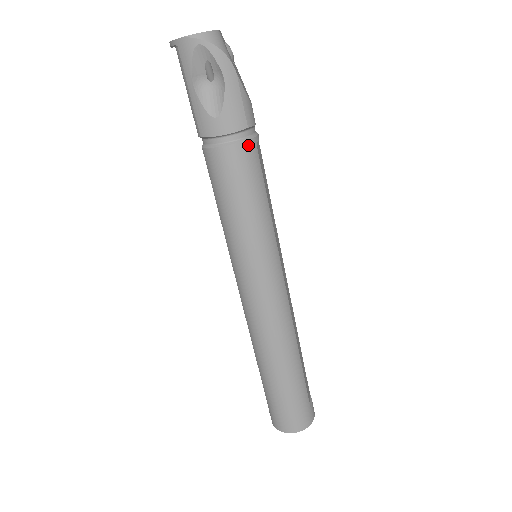
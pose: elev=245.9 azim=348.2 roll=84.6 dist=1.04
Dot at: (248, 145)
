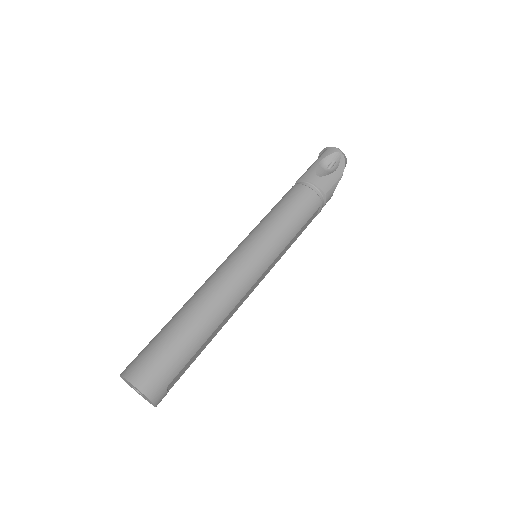
Dot at: (318, 200)
